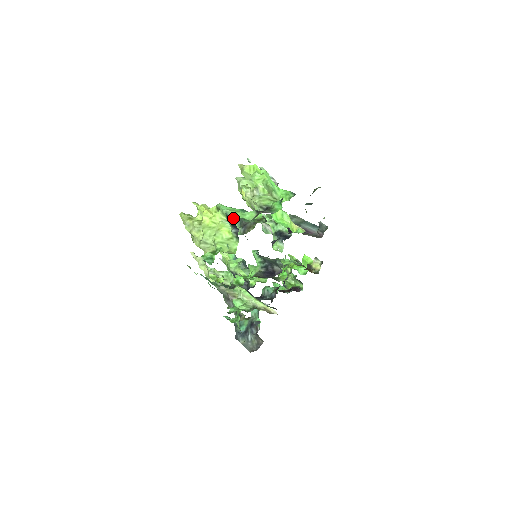
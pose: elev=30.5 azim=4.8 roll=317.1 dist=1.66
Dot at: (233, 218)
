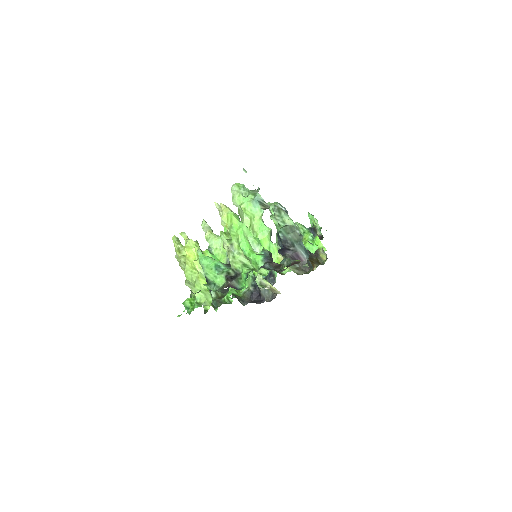
Dot at: (206, 278)
